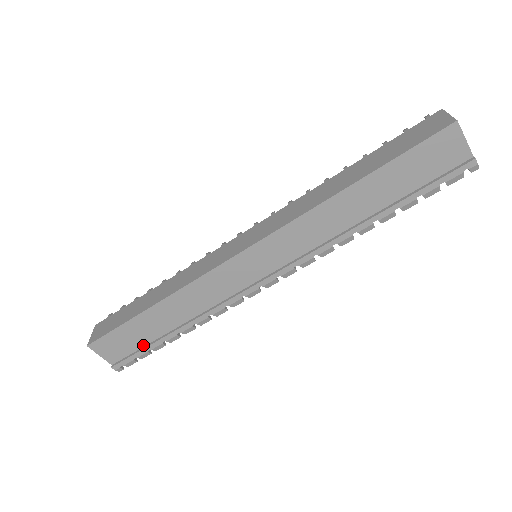
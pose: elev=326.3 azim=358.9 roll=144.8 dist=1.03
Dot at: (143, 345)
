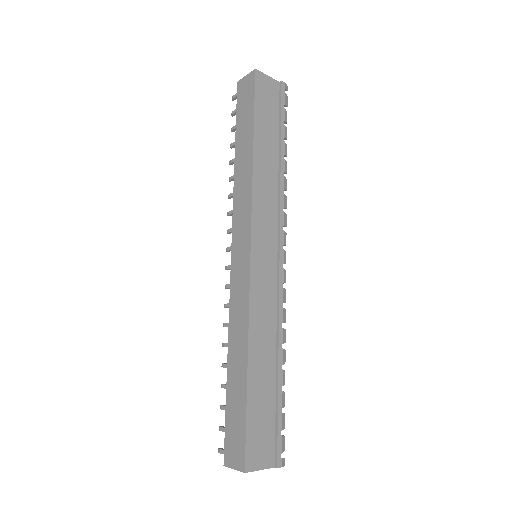
Dot at: (274, 414)
